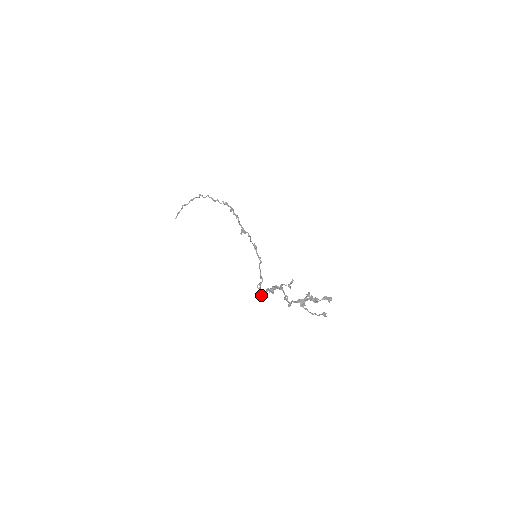
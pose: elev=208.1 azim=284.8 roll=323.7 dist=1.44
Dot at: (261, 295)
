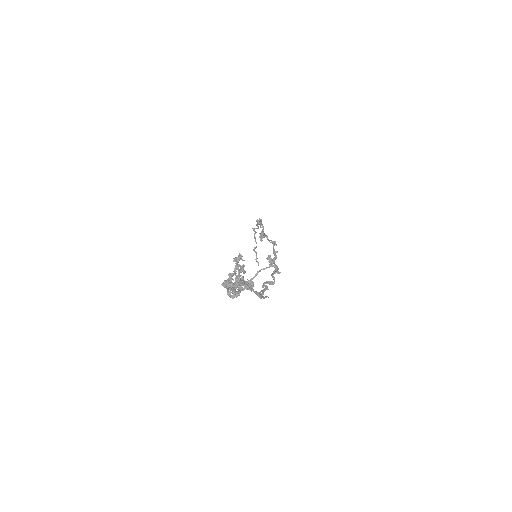
Dot at: occluded
